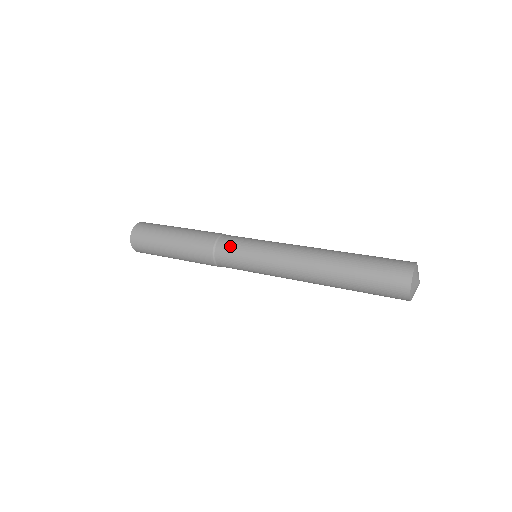
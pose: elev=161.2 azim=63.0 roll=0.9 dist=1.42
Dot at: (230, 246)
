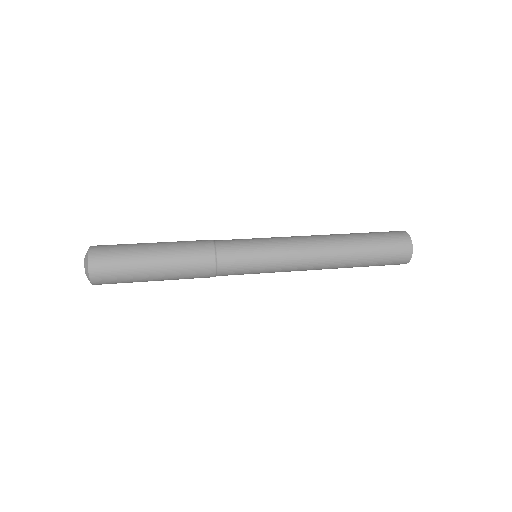
Dot at: (235, 260)
